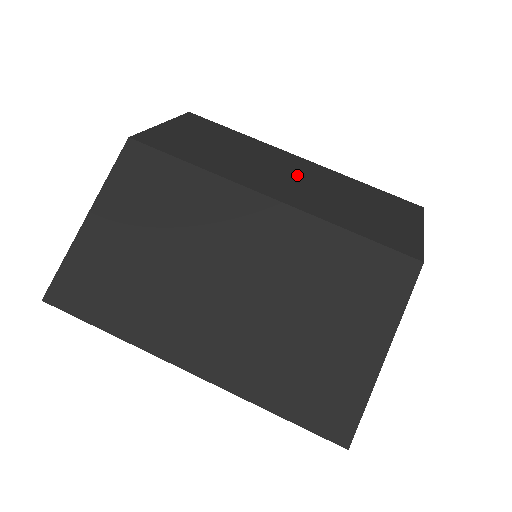
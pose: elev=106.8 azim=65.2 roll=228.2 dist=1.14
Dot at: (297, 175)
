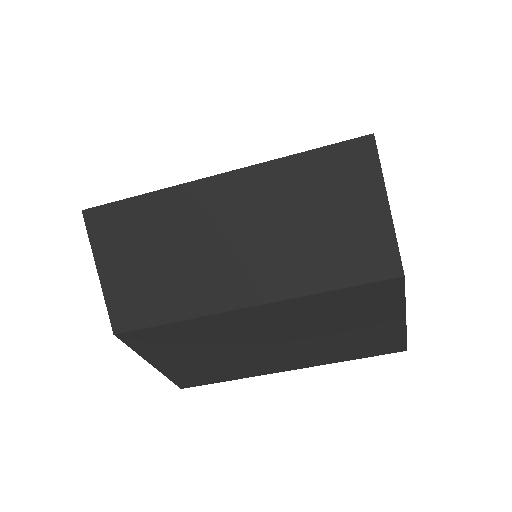
Dot at: (239, 230)
